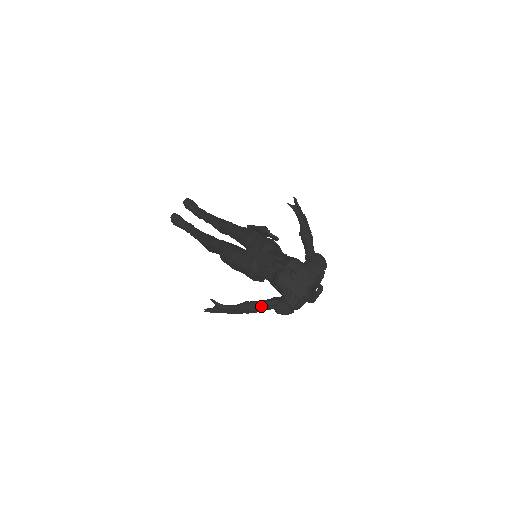
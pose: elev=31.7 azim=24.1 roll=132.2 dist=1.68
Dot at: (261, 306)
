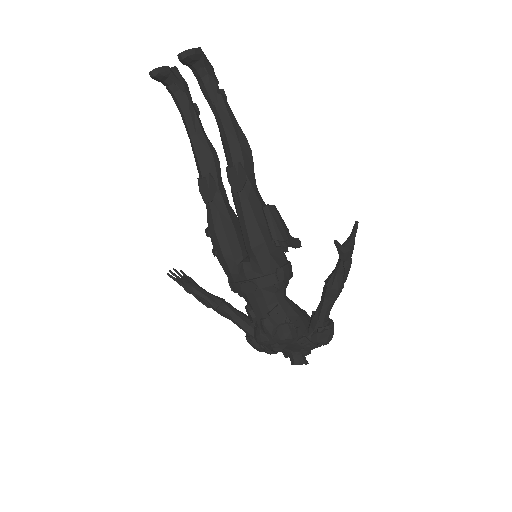
Dot at: (233, 322)
